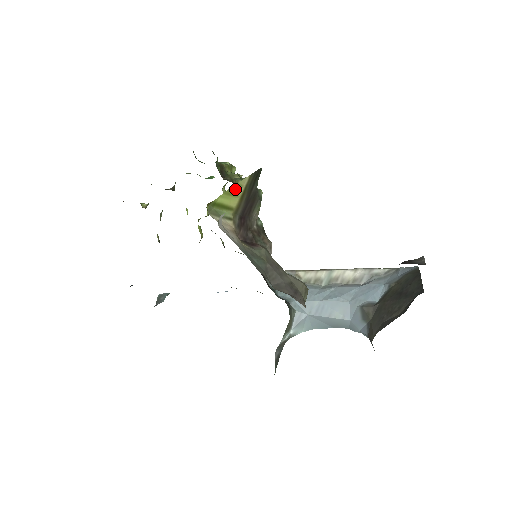
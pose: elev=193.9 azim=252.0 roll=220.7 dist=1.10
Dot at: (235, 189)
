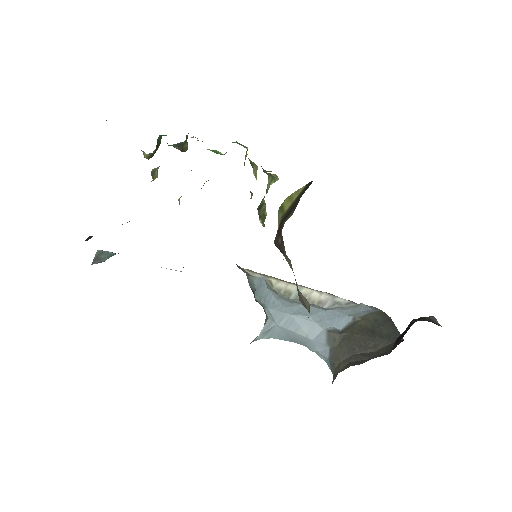
Dot at: (294, 194)
